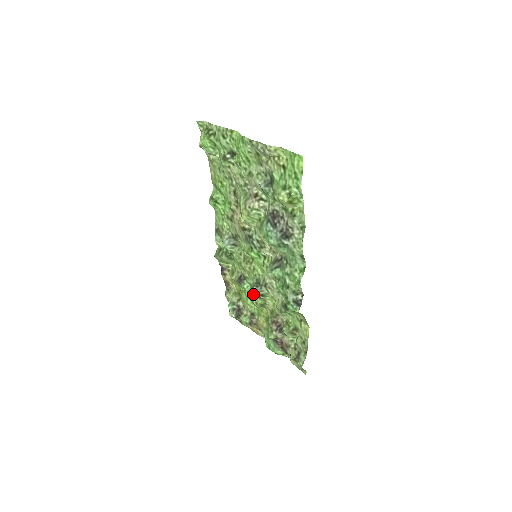
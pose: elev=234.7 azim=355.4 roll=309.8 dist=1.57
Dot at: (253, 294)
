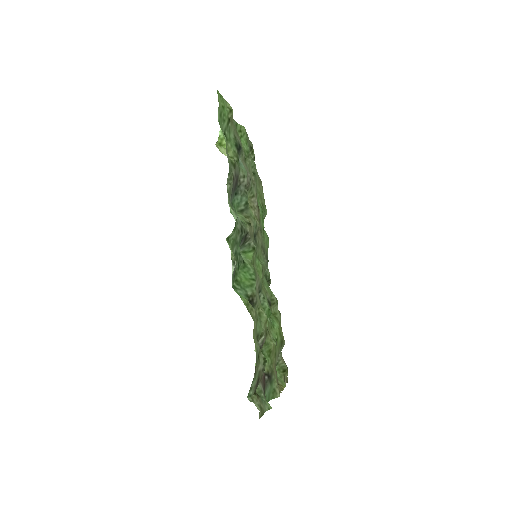
Dot at: occluded
